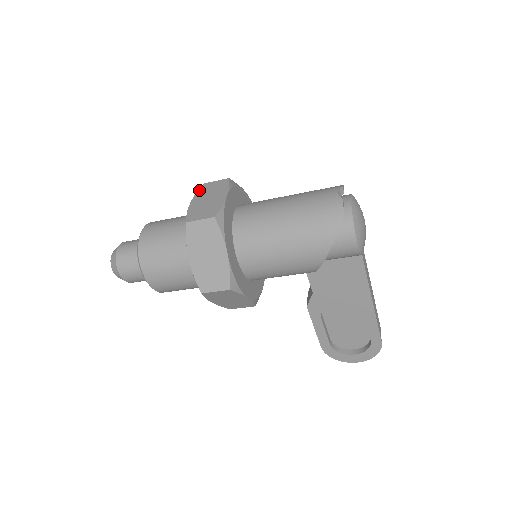
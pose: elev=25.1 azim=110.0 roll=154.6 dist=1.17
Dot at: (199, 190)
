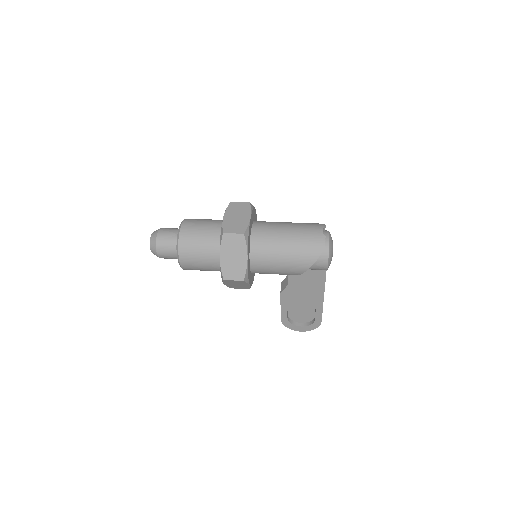
Dot at: (228, 207)
